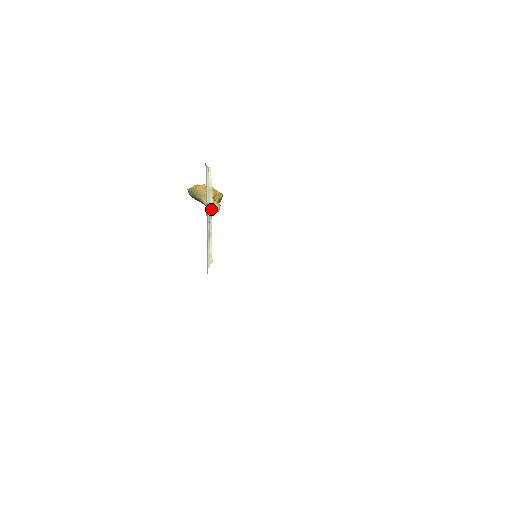
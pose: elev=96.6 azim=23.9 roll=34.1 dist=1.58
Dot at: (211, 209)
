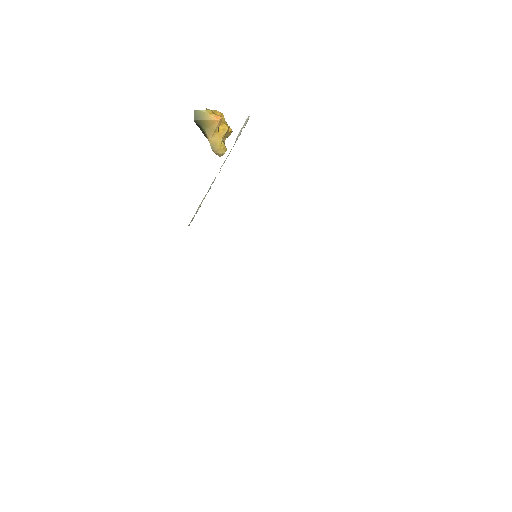
Dot at: (222, 165)
